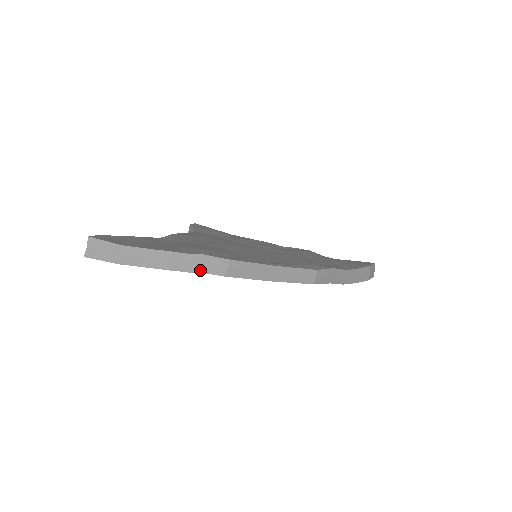
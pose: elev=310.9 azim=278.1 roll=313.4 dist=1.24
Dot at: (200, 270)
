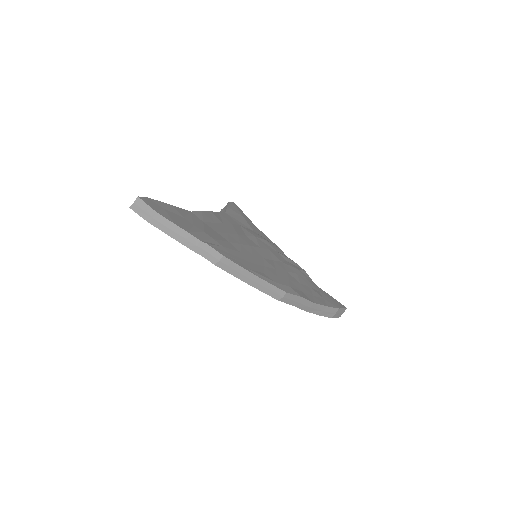
Dot at: (200, 252)
